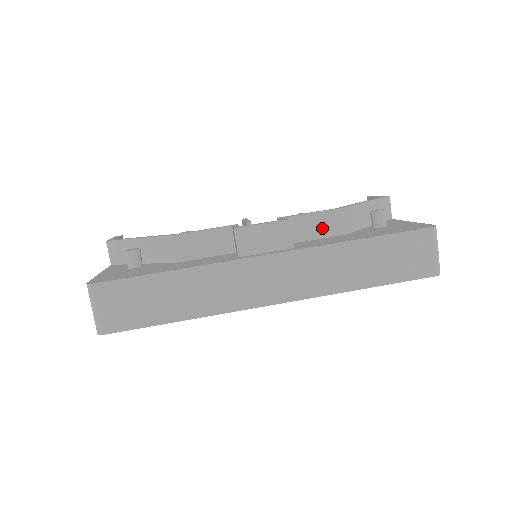
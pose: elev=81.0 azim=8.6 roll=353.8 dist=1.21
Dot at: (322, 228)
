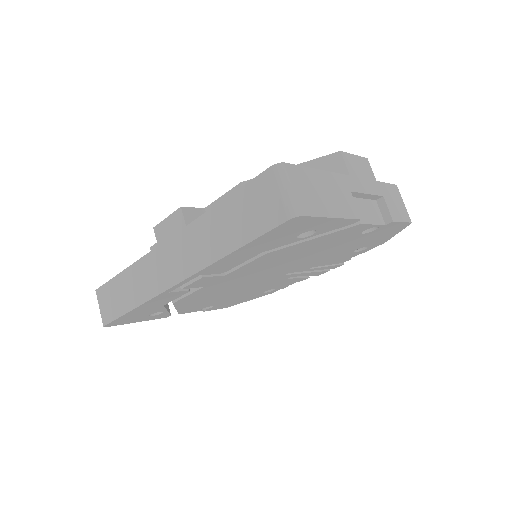
Dot at: occluded
